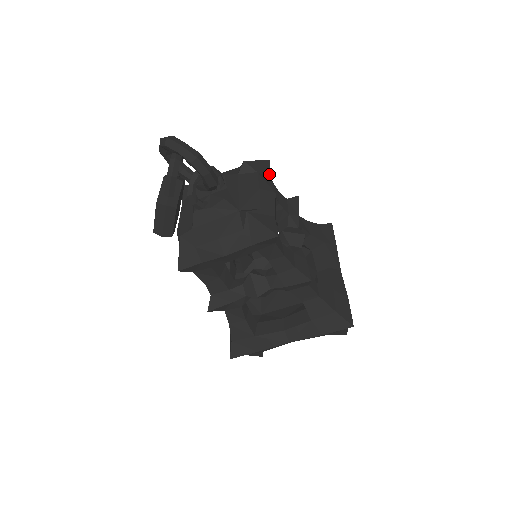
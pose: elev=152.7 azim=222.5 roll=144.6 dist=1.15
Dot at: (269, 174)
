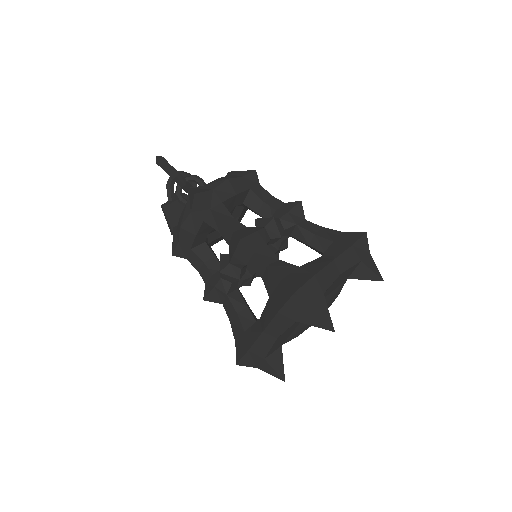
Dot at: (244, 175)
